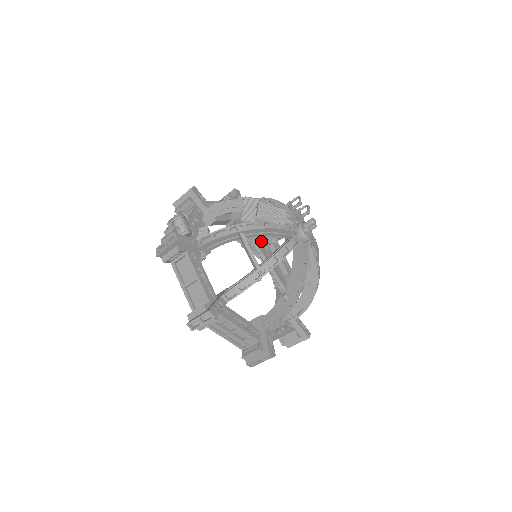
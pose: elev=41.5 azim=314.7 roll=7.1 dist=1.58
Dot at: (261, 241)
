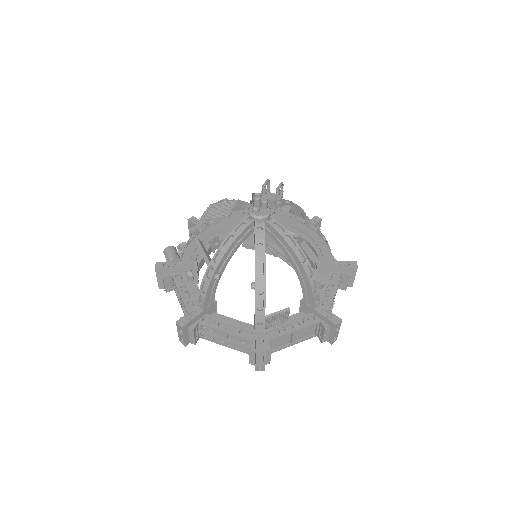
Dot at: (271, 239)
